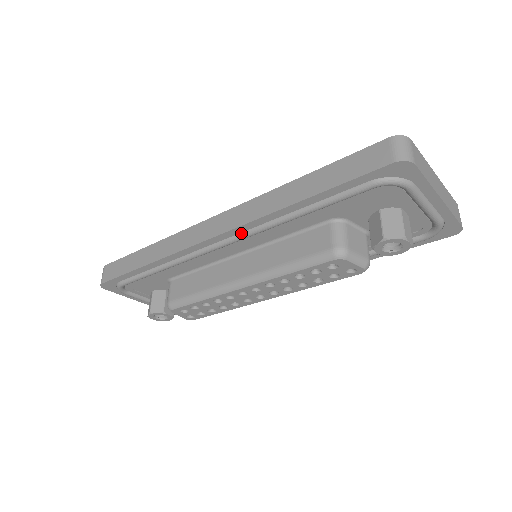
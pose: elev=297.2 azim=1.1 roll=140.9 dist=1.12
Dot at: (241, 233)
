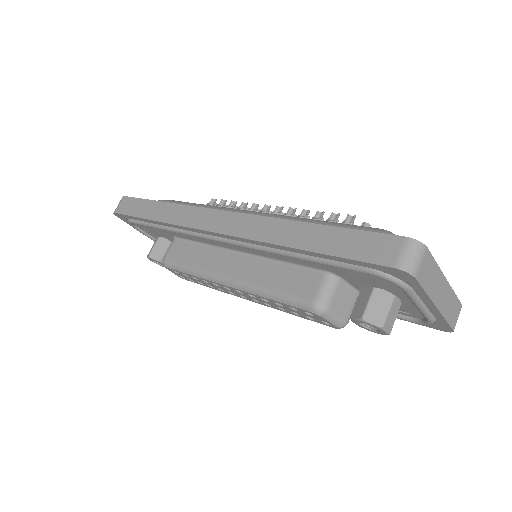
Dot at: (241, 242)
